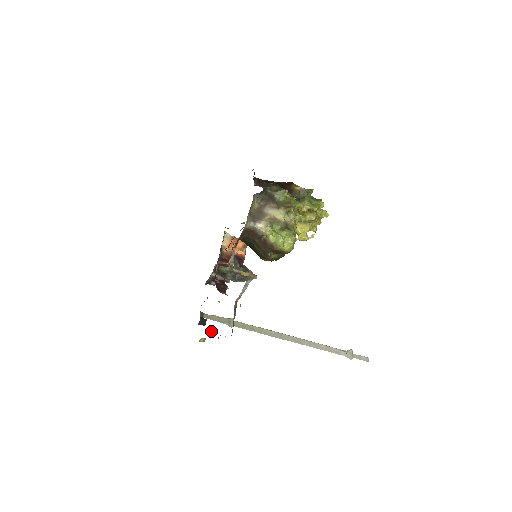
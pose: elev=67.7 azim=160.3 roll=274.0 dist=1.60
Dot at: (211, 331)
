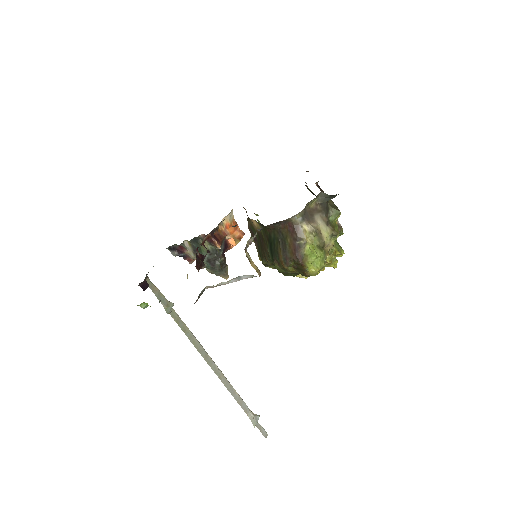
Dot at: occluded
